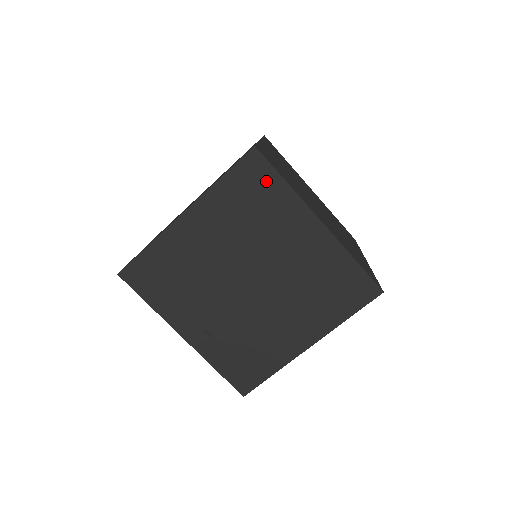
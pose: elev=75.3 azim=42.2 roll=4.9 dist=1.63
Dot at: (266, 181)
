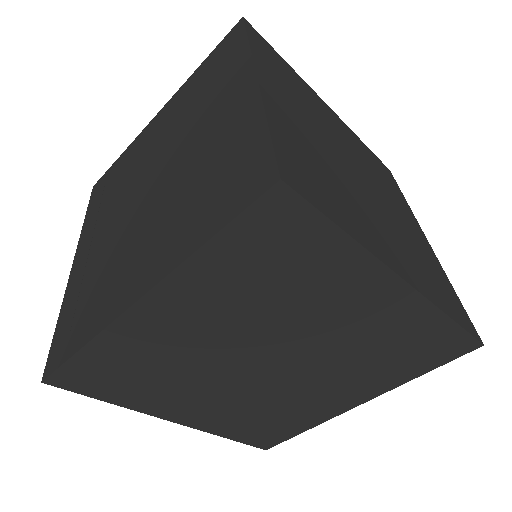
Dot at: (232, 49)
